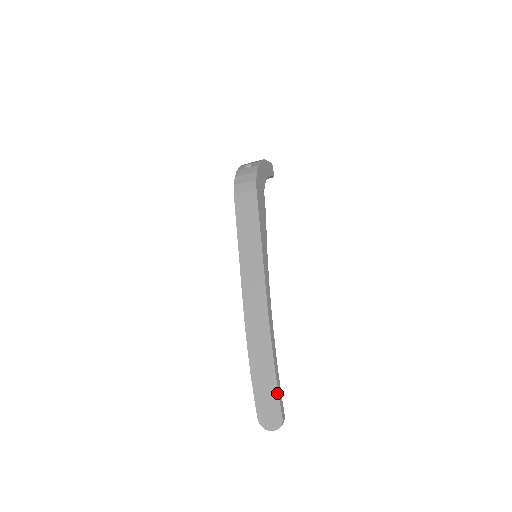
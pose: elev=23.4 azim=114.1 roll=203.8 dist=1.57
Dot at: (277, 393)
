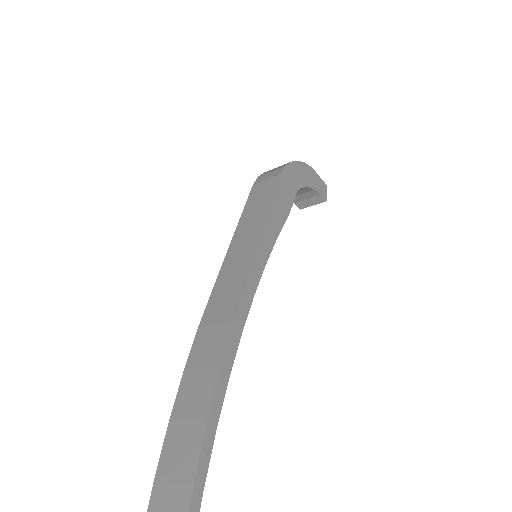
Dot at: (195, 464)
